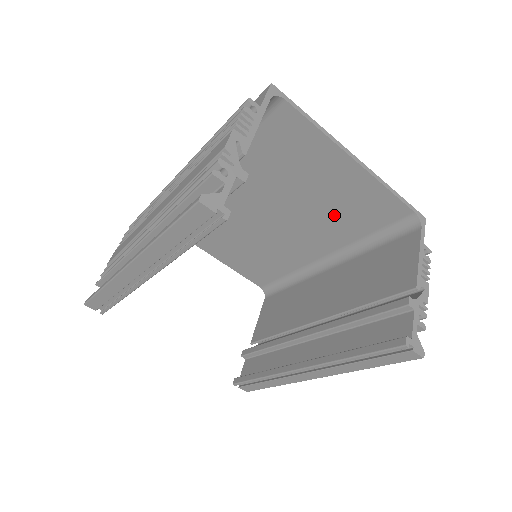
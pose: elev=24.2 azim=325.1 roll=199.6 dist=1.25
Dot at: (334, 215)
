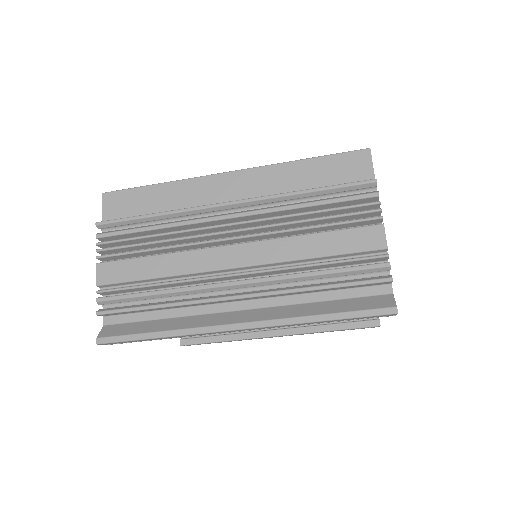
Dot at: occluded
